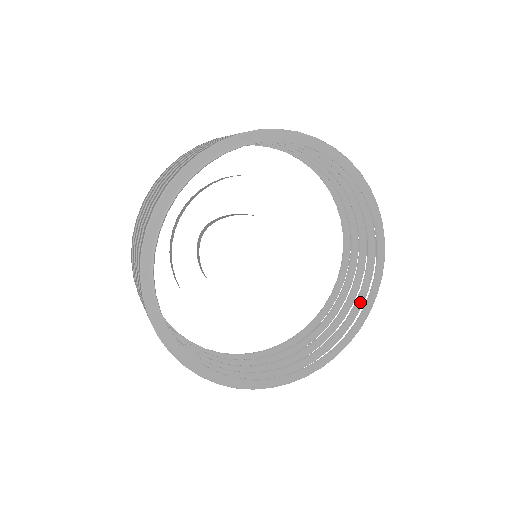
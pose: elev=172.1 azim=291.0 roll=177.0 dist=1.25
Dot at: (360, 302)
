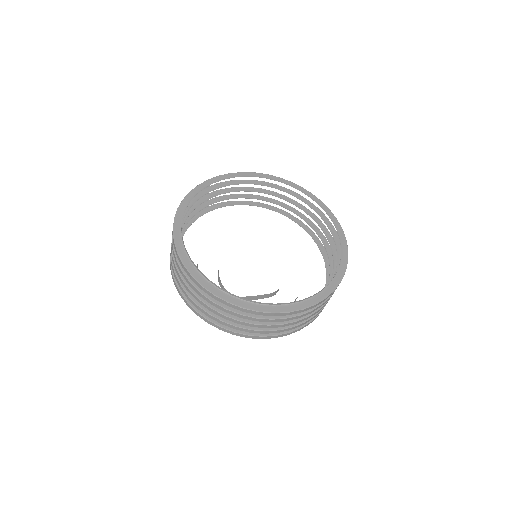
Dot at: occluded
